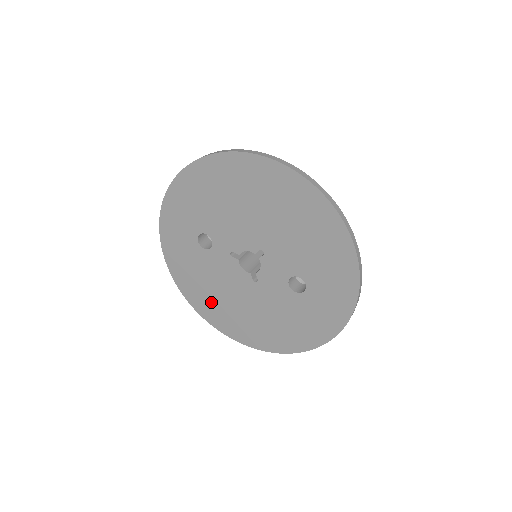
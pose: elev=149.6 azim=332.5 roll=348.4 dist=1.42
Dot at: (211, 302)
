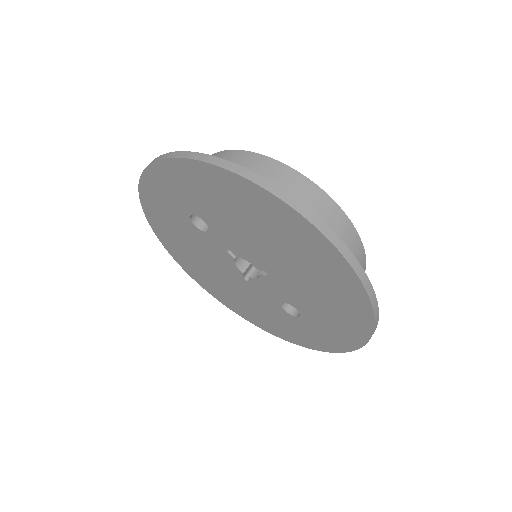
Dot at: (186, 255)
